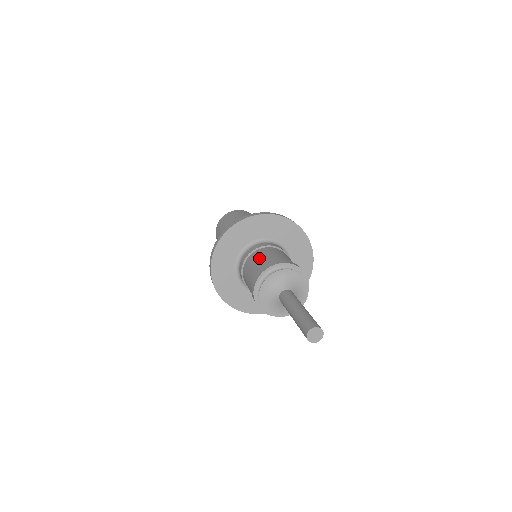
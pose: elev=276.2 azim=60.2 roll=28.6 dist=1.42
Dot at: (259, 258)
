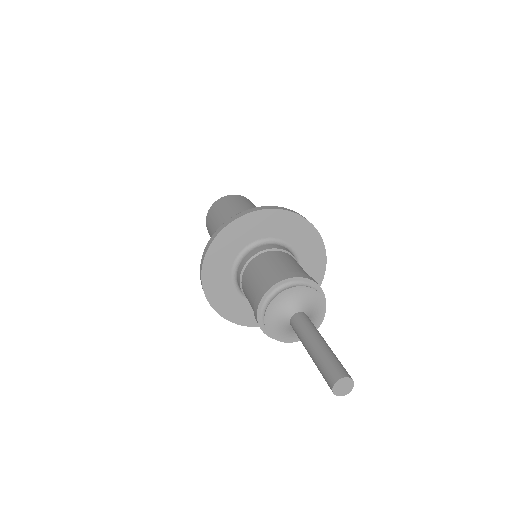
Dot at: (270, 263)
